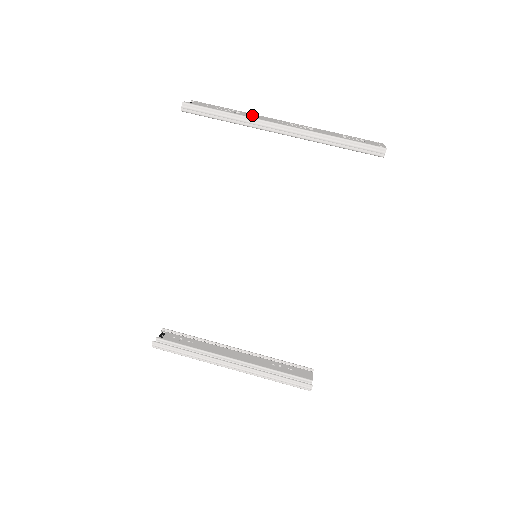
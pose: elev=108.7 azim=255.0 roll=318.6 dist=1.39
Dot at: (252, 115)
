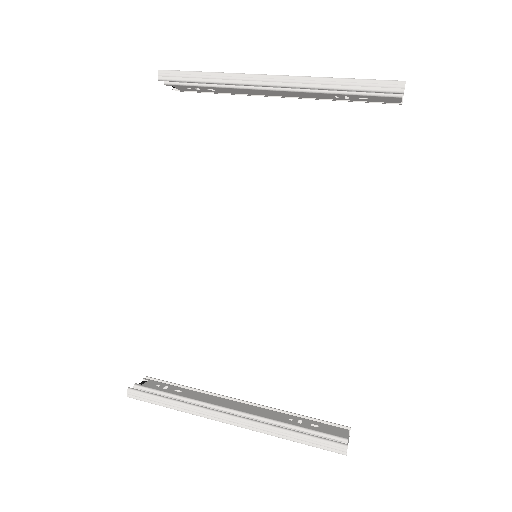
Dot at: occluded
